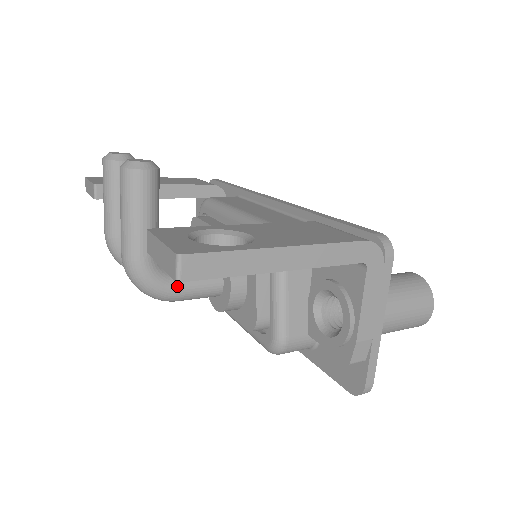
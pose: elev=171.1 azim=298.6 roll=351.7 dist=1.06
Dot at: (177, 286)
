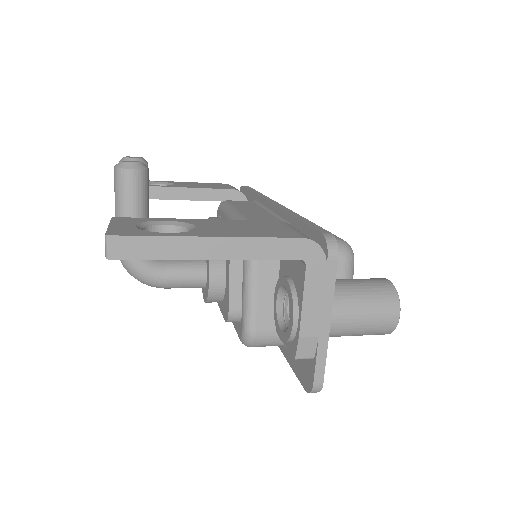
Dot at: (162, 274)
